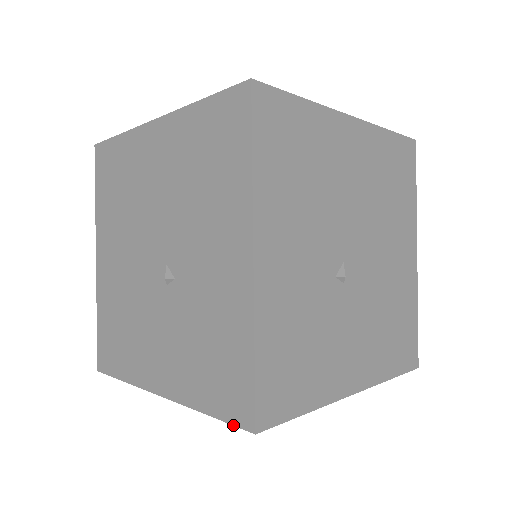
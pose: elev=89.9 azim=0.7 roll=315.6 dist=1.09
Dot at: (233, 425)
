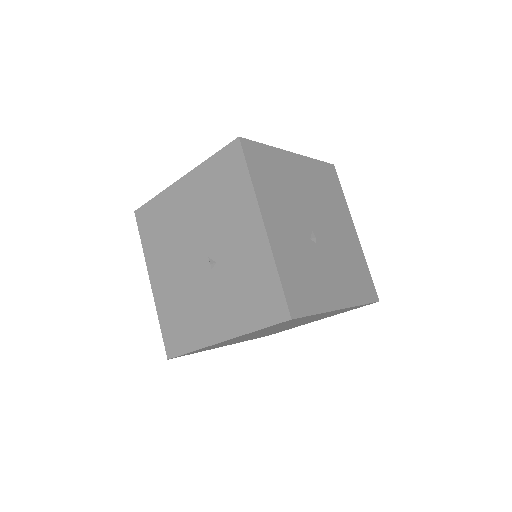
Dot at: (277, 324)
